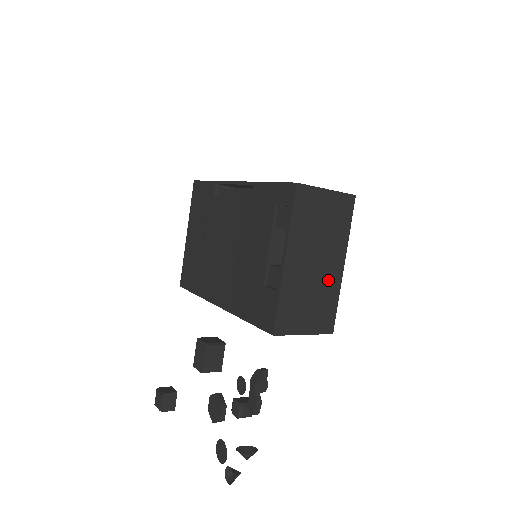
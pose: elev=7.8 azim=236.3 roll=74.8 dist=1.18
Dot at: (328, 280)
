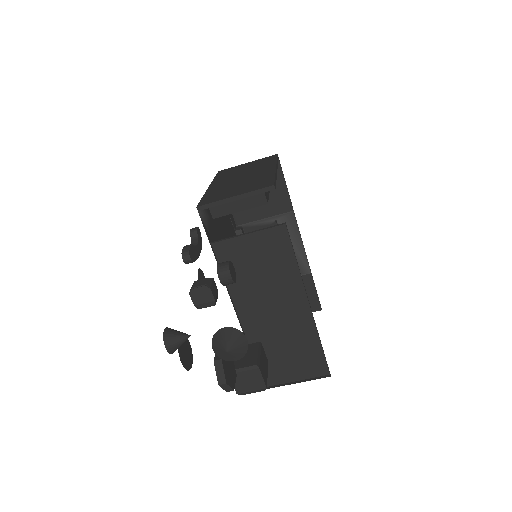
Dot at: (258, 176)
